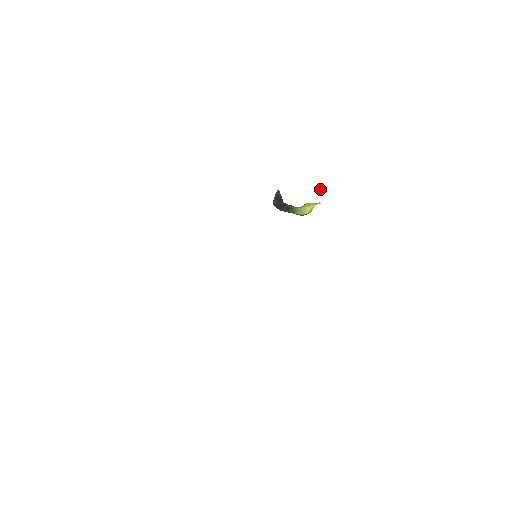
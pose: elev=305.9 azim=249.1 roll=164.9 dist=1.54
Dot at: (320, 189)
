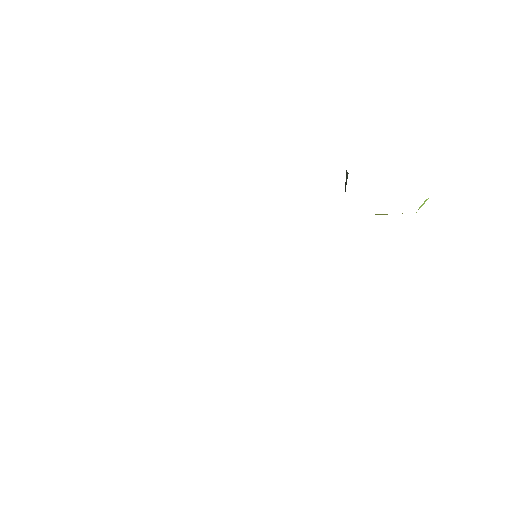
Dot at: occluded
